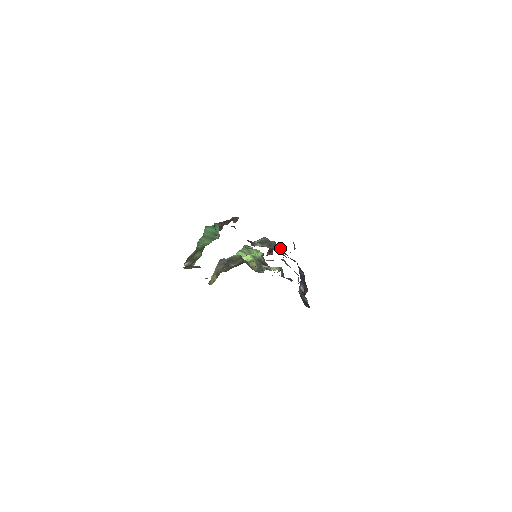
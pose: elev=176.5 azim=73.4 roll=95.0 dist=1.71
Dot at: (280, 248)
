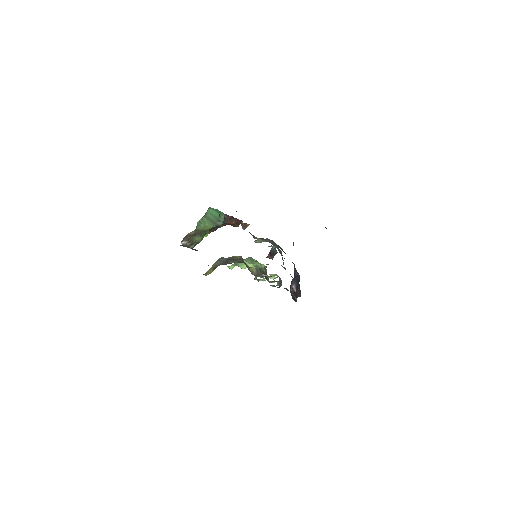
Dot at: (280, 247)
